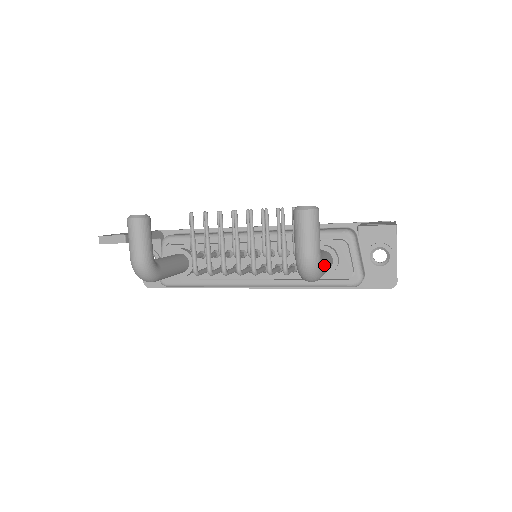
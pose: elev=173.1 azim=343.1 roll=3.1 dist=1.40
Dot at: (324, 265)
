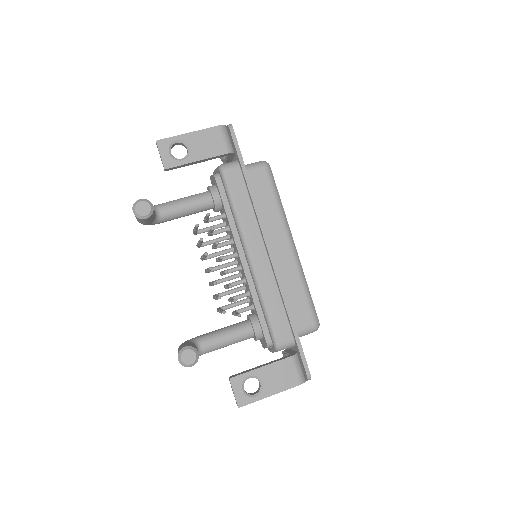
Dot at: occluded
